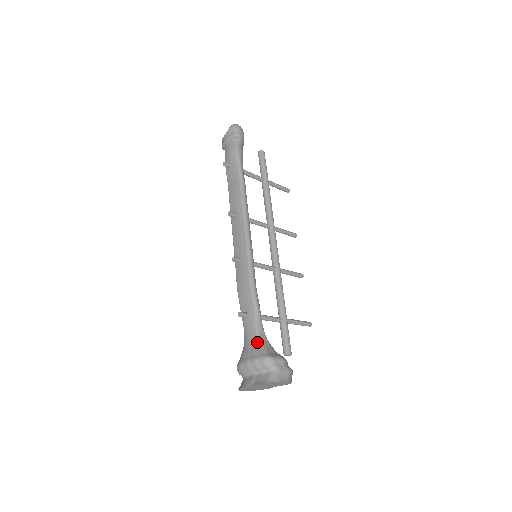
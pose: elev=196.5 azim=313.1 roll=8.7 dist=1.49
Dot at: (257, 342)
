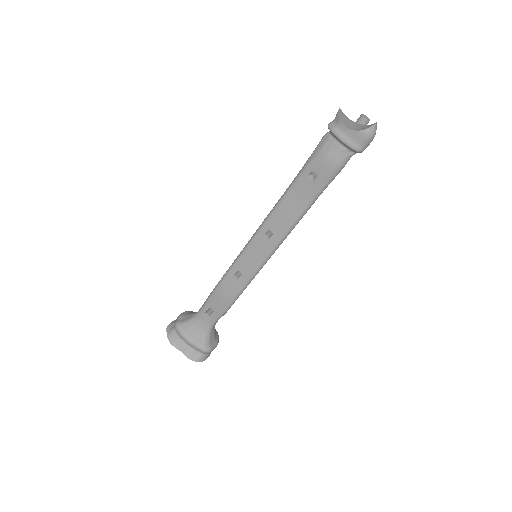
Dot at: (206, 333)
